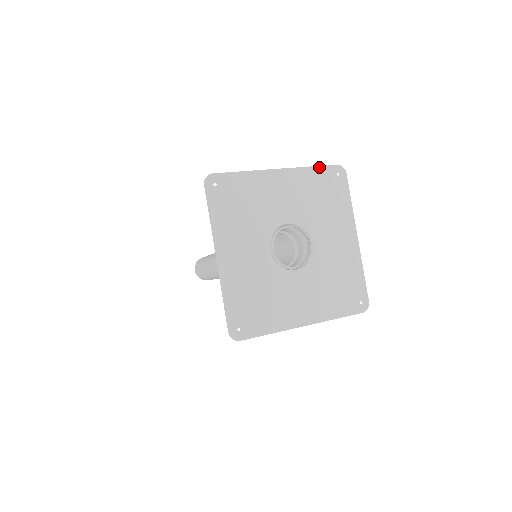
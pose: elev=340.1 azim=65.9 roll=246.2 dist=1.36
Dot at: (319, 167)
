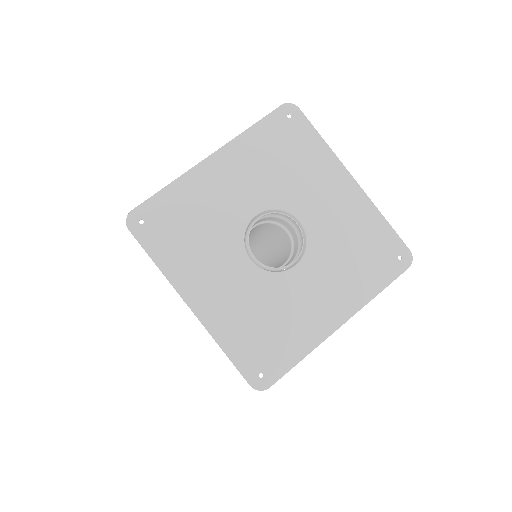
Dot at: (260, 122)
